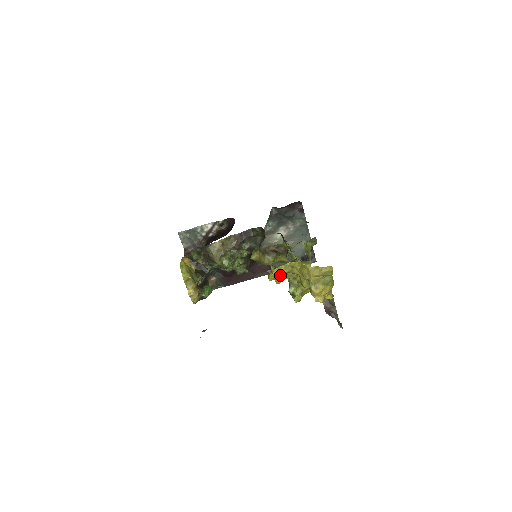
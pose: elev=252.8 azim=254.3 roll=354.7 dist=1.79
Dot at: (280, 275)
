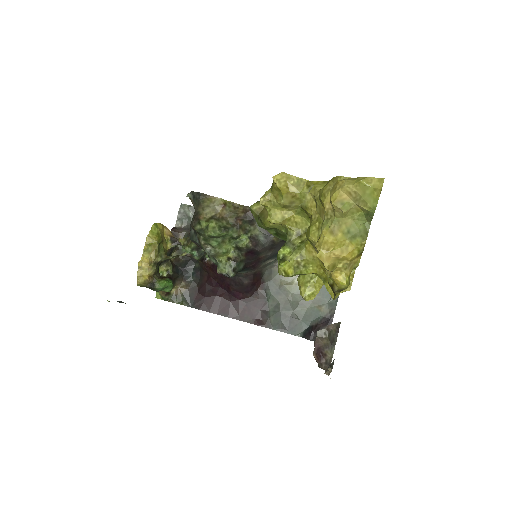
Dot at: (283, 190)
